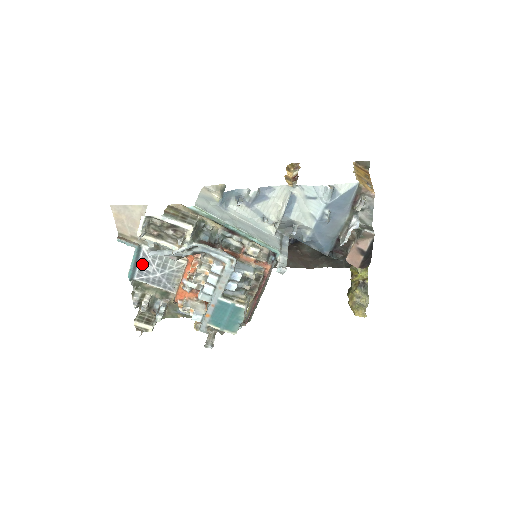
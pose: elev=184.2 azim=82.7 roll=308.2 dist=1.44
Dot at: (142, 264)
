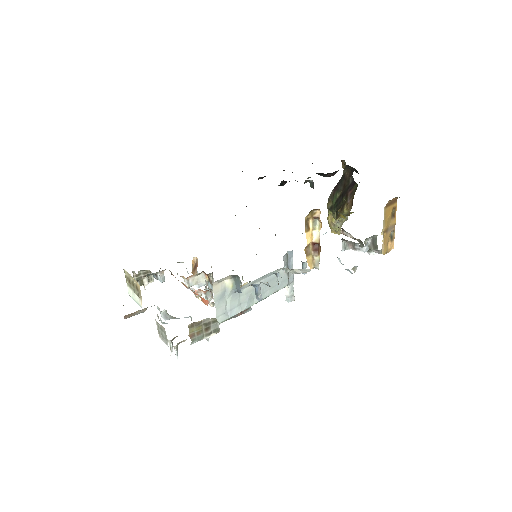
Dot at: occluded
